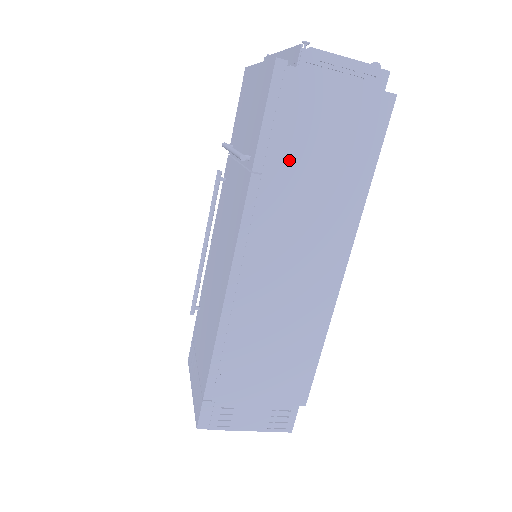
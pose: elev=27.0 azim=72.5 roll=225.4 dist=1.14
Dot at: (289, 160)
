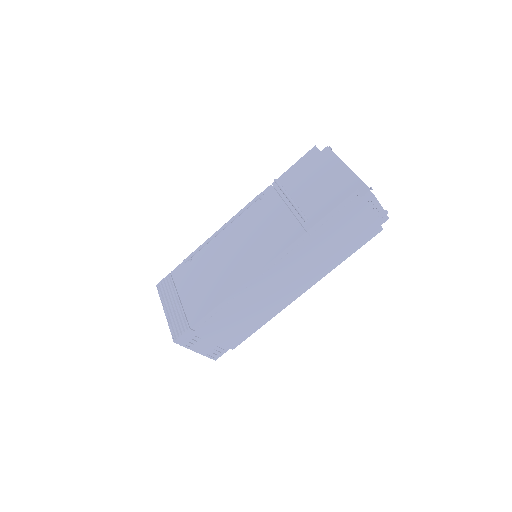
Dot at: (325, 234)
